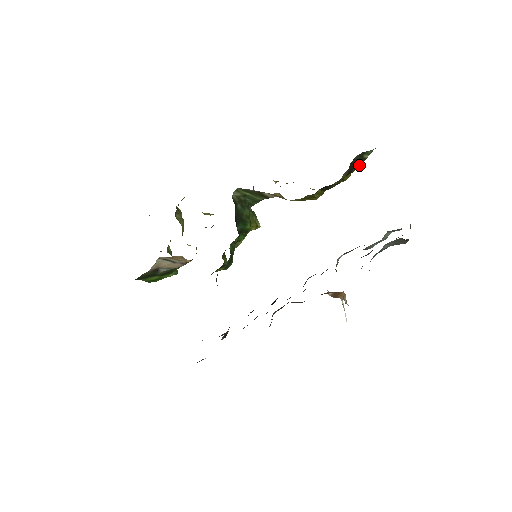
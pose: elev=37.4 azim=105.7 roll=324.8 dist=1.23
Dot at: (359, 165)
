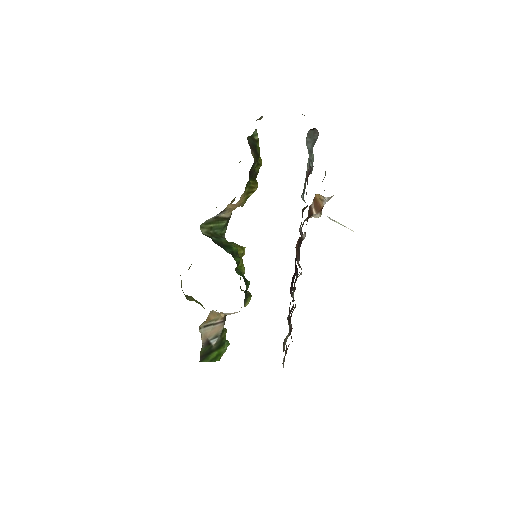
Dot at: (259, 147)
